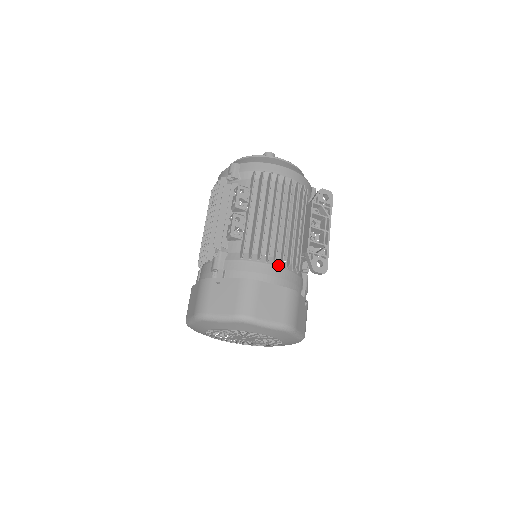
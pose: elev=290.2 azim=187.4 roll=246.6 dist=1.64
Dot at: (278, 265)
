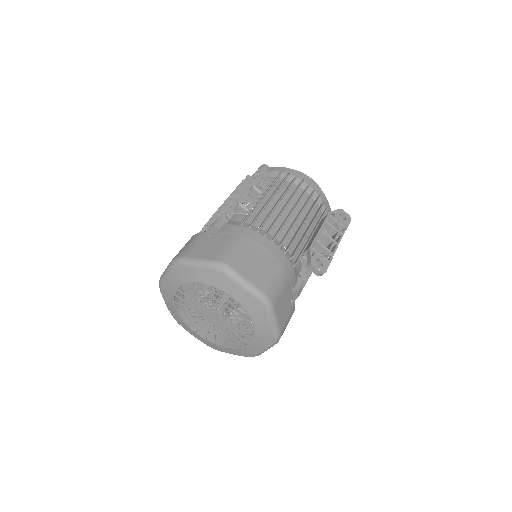
Dot at: (276, 244)
